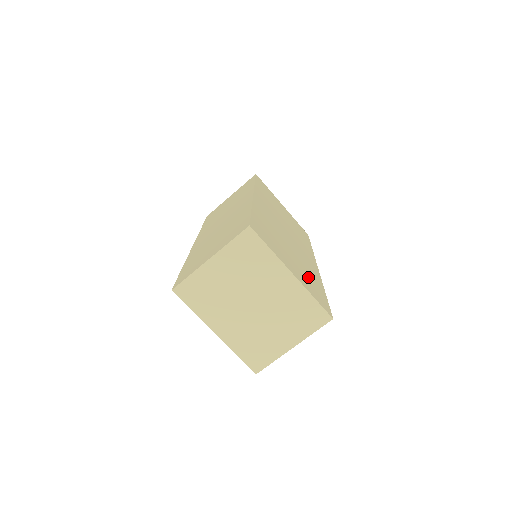
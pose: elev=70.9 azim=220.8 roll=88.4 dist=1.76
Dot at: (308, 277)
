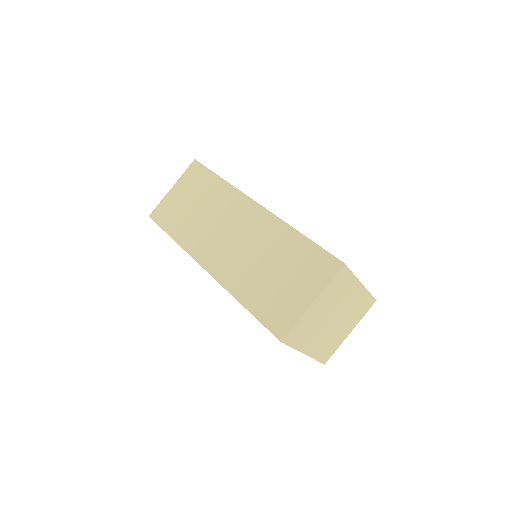
Dot at: occluded
